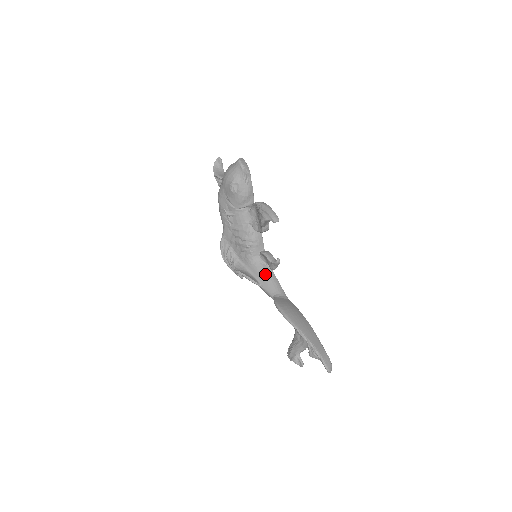
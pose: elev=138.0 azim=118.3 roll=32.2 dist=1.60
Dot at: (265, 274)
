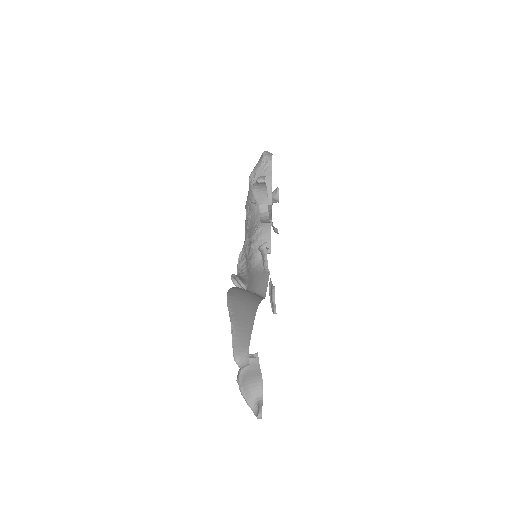
Dot at: (257, 276)
